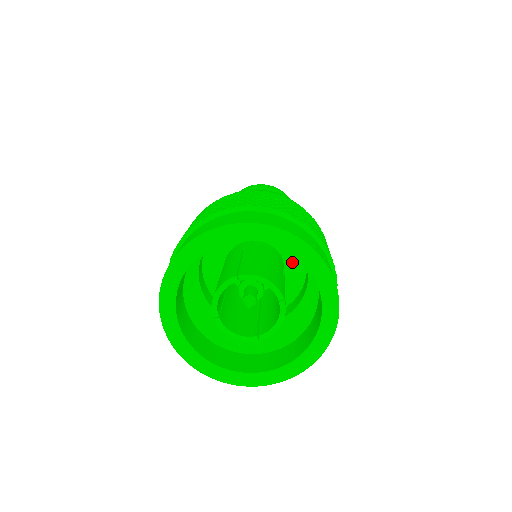
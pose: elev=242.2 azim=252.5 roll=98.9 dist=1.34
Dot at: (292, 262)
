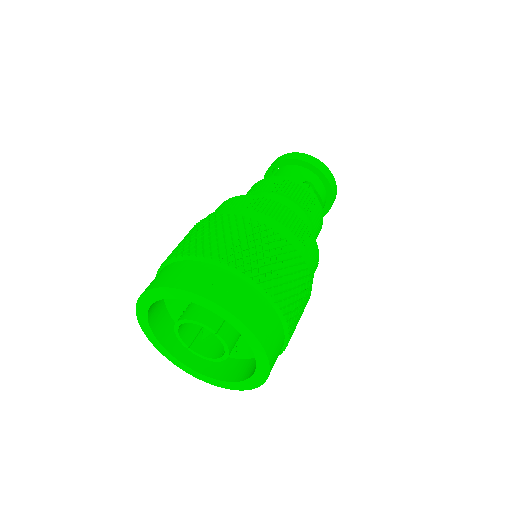
Dot at: occluded
